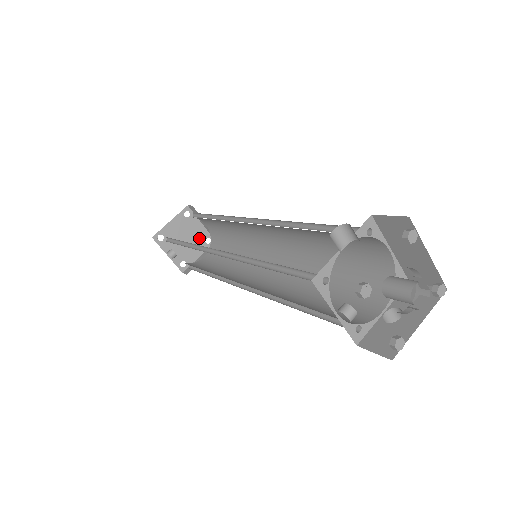
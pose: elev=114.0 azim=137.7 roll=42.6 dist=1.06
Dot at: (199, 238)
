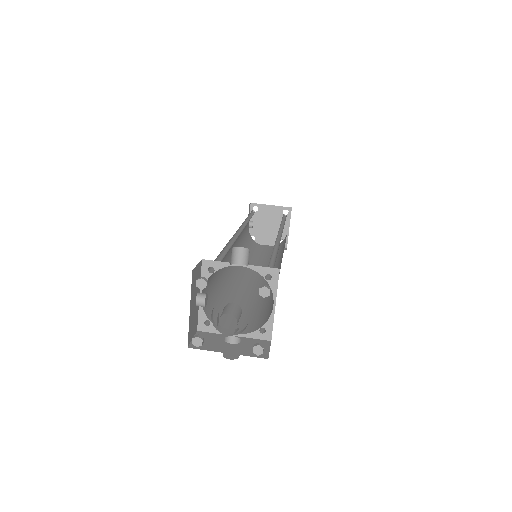
Dot at: occluded
